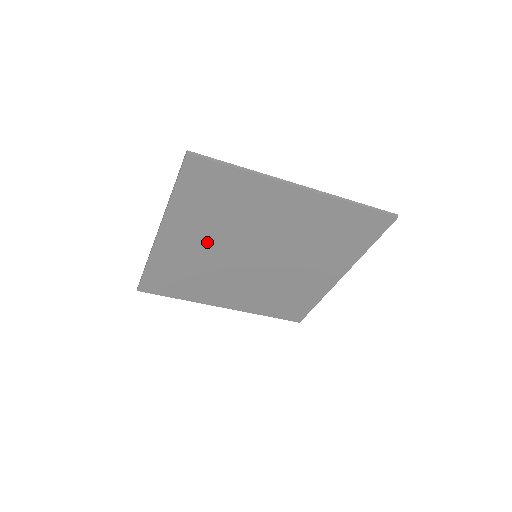
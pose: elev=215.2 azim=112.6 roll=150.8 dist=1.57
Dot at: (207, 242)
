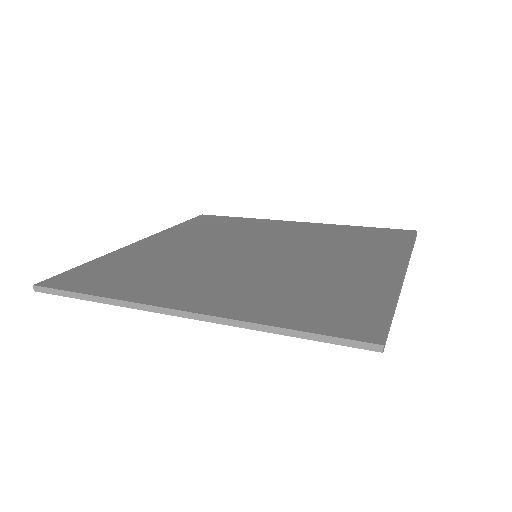
Dot at: occluded
